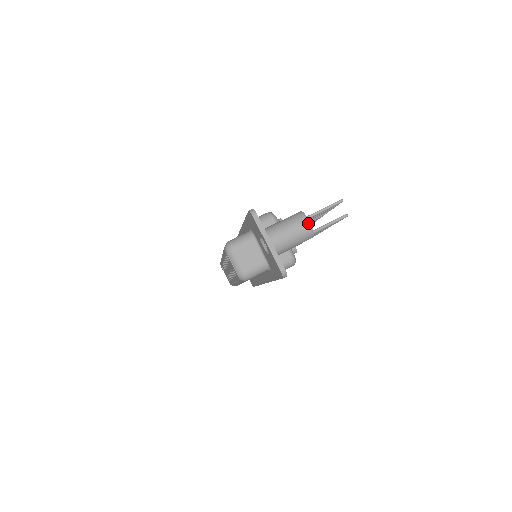
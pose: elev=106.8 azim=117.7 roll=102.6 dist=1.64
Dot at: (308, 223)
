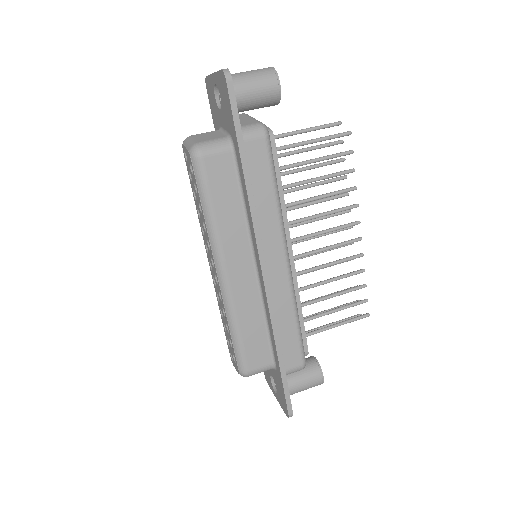
Dot at: (269, 68)
